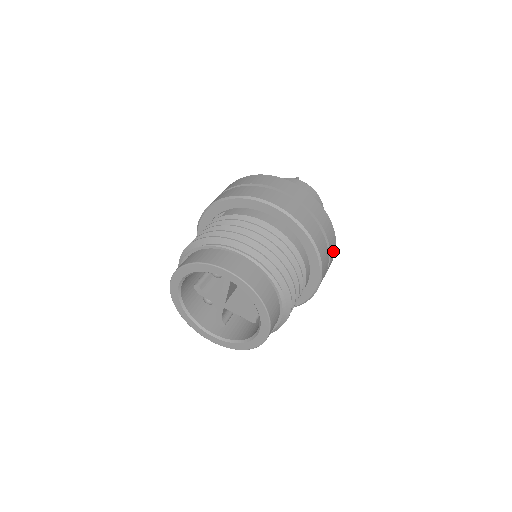
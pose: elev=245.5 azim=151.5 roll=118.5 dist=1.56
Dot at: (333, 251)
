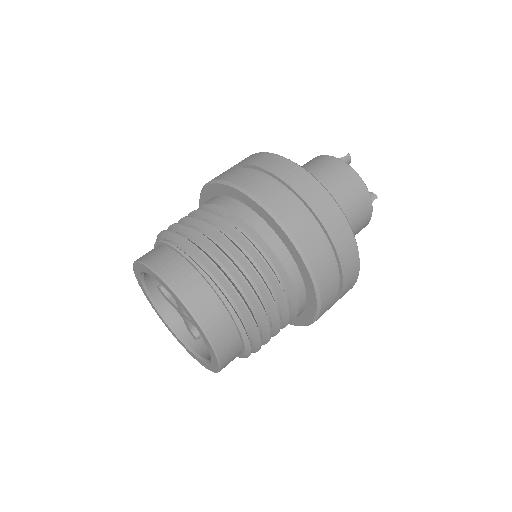
Dot at: (349, 253)
